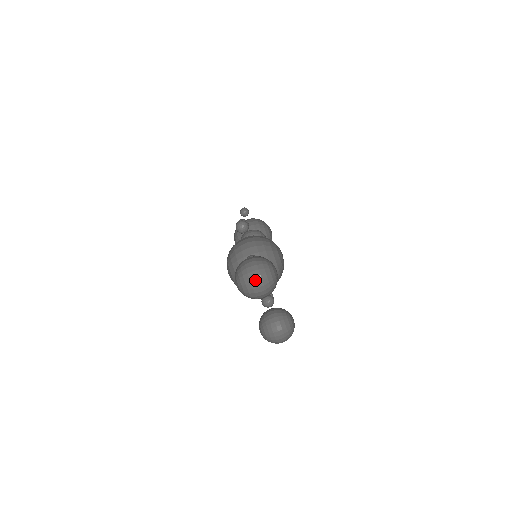
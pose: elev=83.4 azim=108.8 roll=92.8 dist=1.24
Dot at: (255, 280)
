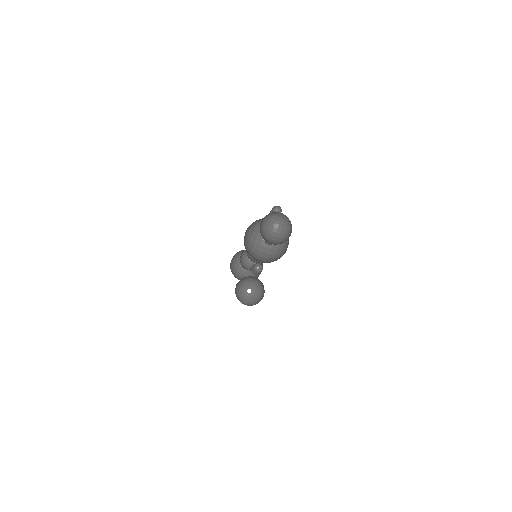
Dot at: (279, 223)
